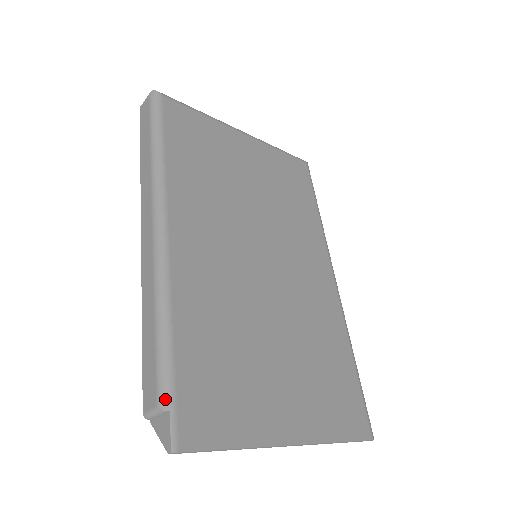
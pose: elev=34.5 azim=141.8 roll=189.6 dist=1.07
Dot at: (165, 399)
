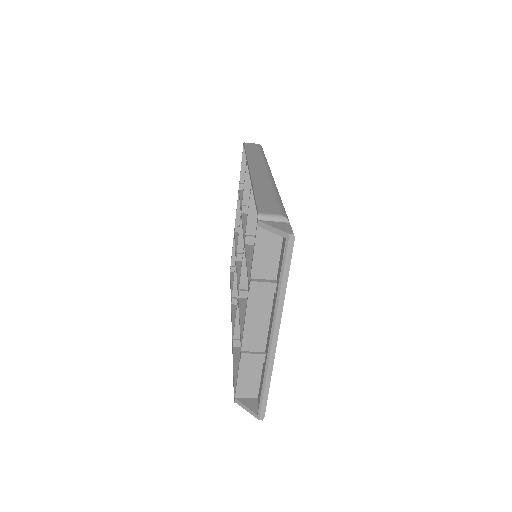
Dot at: (287, 217)
